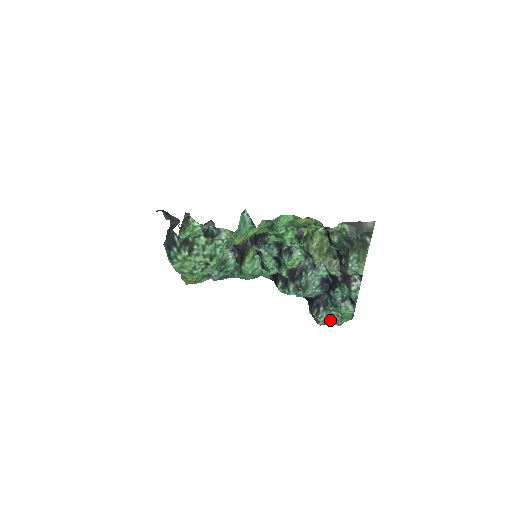
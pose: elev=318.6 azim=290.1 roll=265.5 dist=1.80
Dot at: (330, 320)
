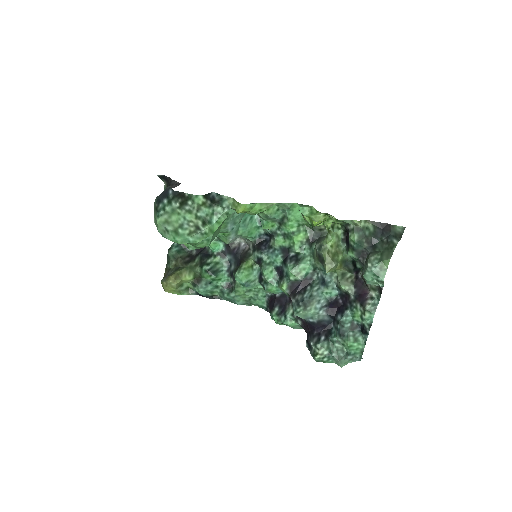
Dot at: (331, 355)
